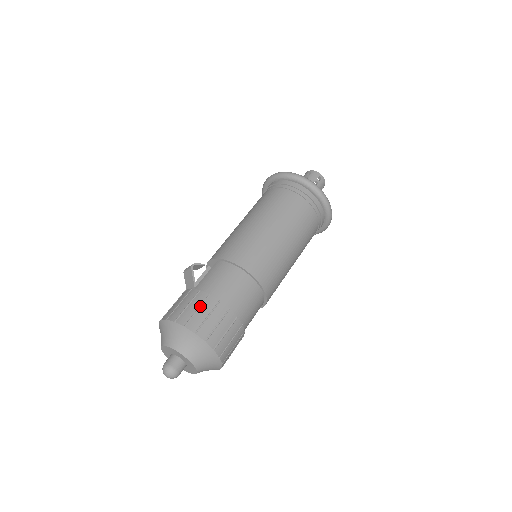
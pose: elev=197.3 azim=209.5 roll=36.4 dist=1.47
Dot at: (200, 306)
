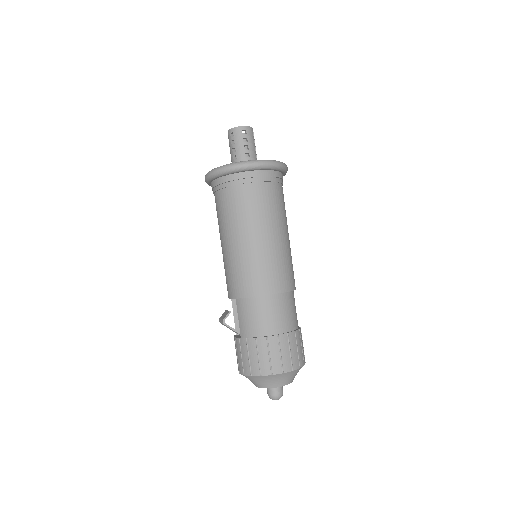
Dot at: (257, 352)
